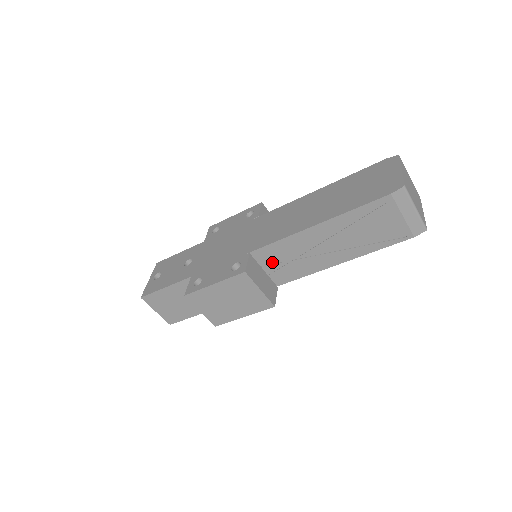
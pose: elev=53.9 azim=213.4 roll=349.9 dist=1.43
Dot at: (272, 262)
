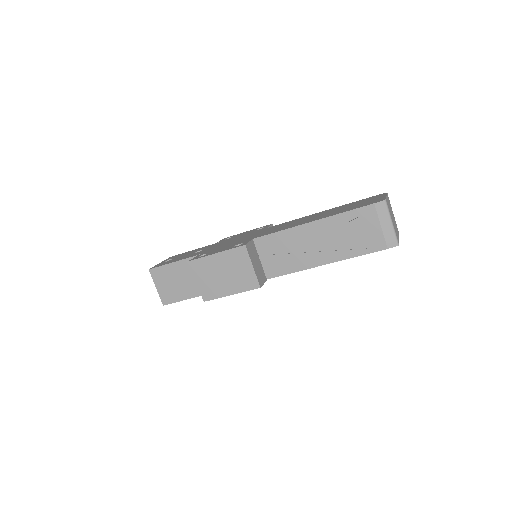
Dot at: (268, 253)
